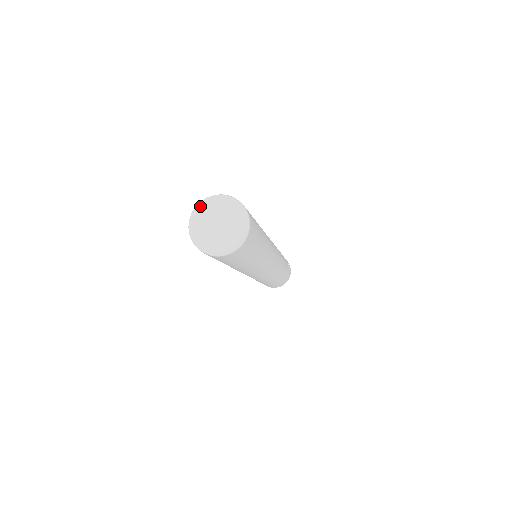
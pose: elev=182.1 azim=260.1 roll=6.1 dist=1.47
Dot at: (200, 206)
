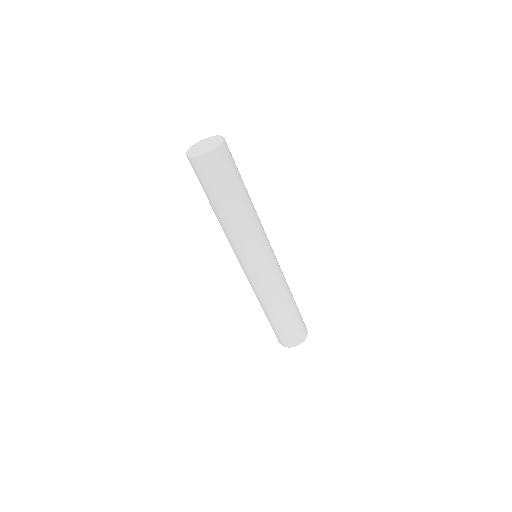
Dot at: (196, 143)
